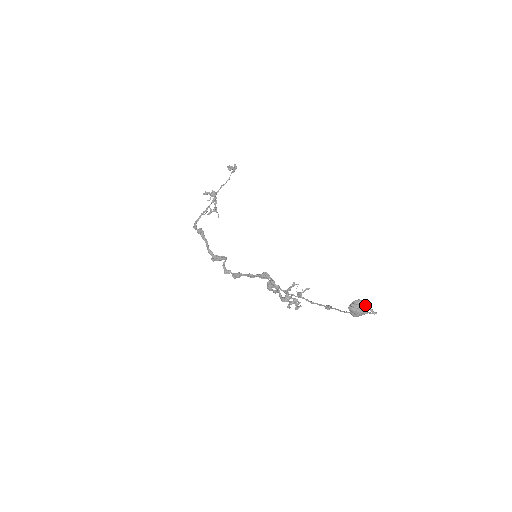
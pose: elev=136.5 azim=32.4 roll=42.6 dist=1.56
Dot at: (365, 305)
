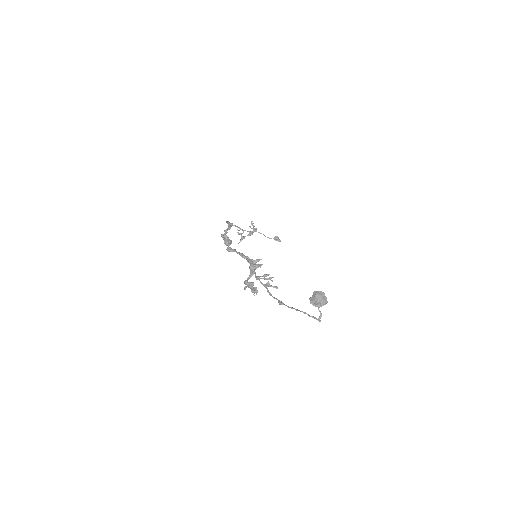
Dot at: occluded
